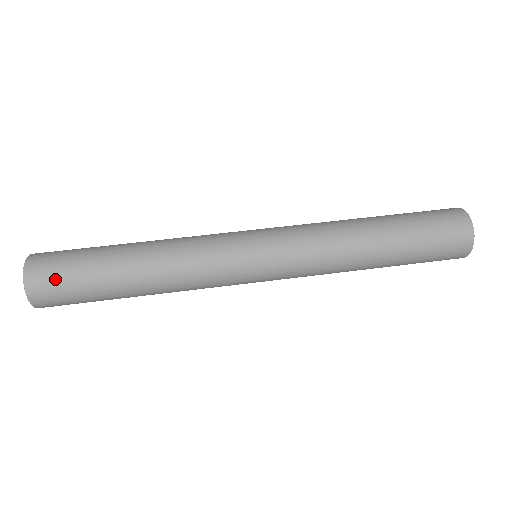
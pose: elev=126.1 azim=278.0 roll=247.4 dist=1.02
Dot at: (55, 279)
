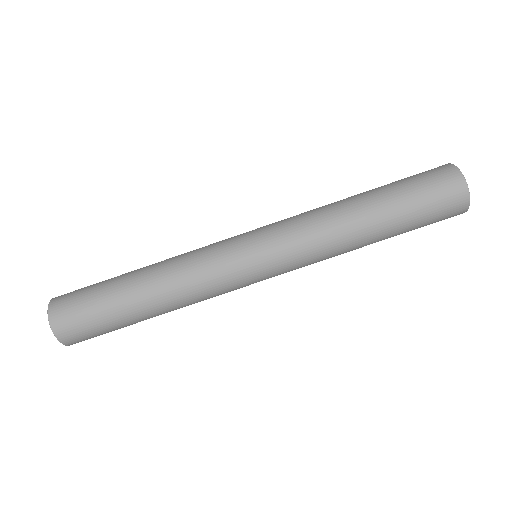
Dot at: (76, 318)
